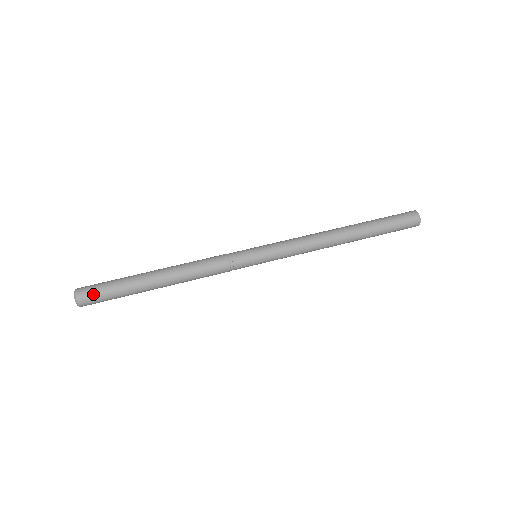
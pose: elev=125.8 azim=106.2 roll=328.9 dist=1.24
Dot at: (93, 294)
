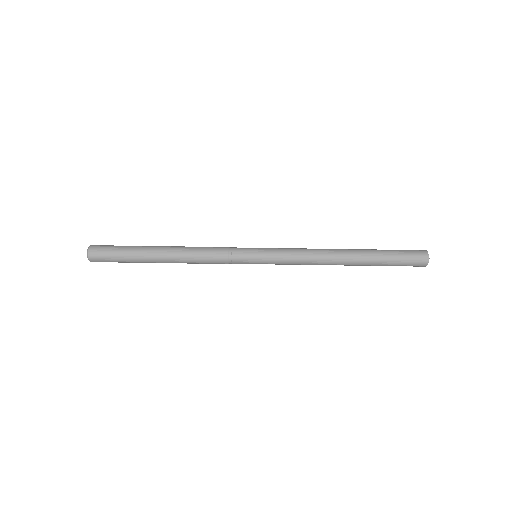
Dot at: (103, 251)
